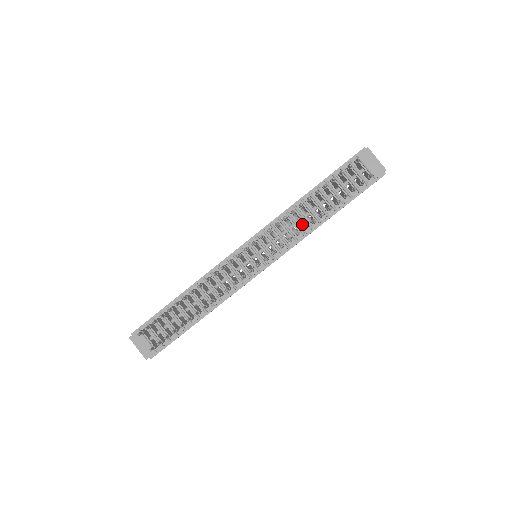
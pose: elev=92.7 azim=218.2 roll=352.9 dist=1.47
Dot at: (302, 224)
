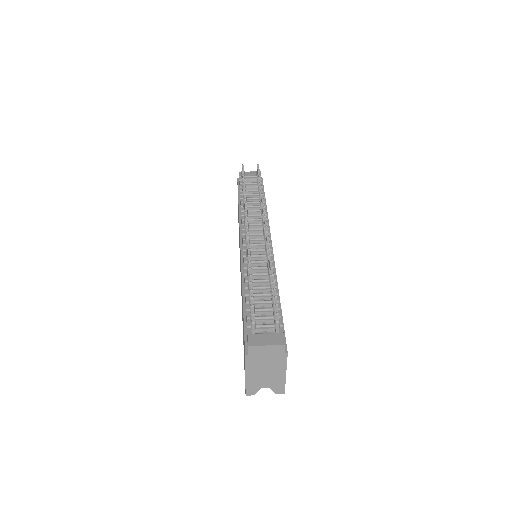
Dot at: occluded
